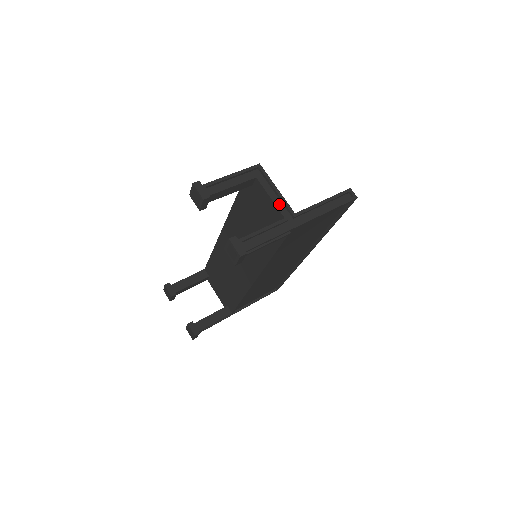
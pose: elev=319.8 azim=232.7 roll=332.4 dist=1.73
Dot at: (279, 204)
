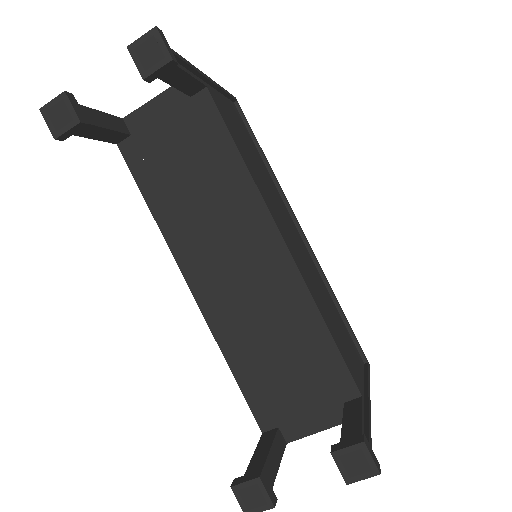
Dot at: occluded
